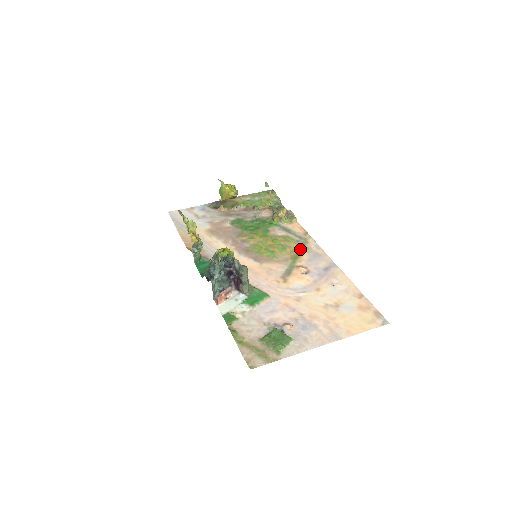
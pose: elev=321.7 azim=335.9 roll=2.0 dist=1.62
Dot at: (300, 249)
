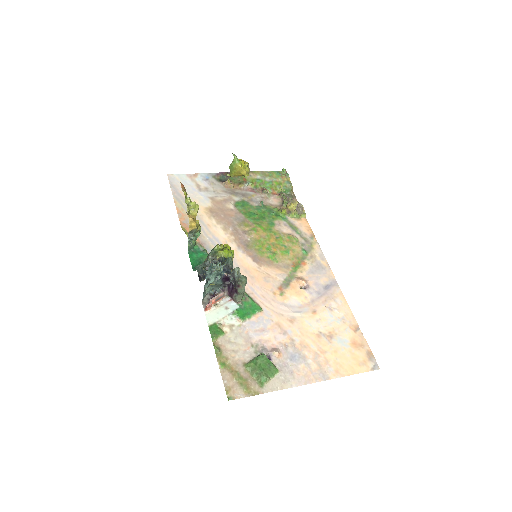
Dot at: (303, 255)
